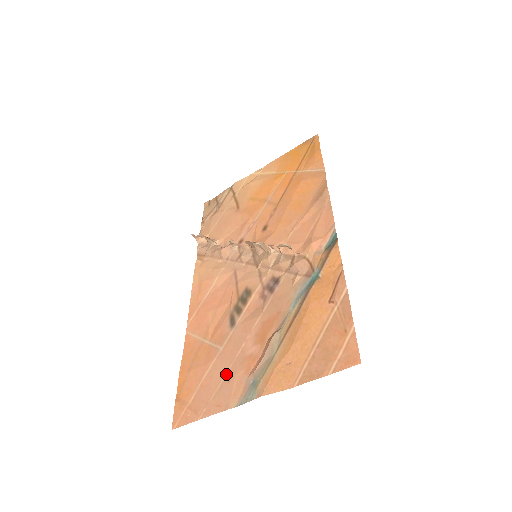
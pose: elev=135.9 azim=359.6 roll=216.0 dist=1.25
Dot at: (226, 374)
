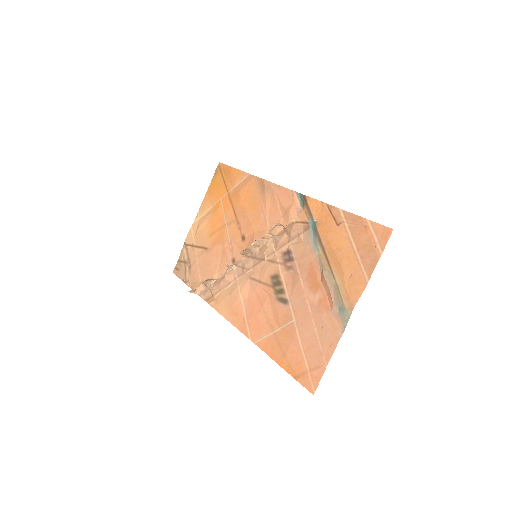
Dot at: (315, 327)
